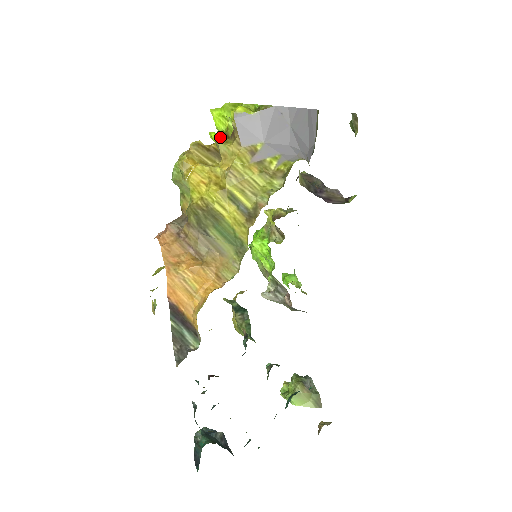
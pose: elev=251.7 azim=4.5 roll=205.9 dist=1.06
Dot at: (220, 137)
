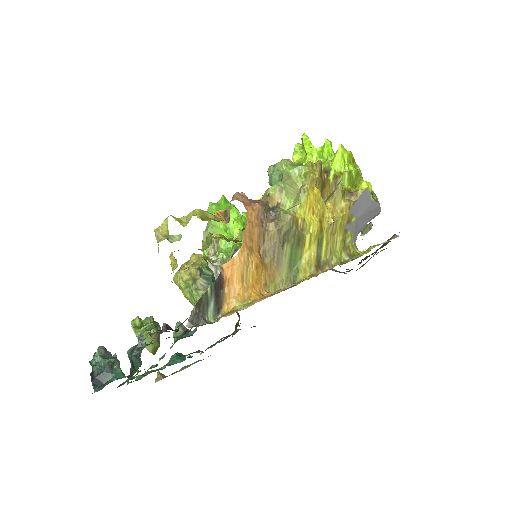
Dot at: (342, 186)
